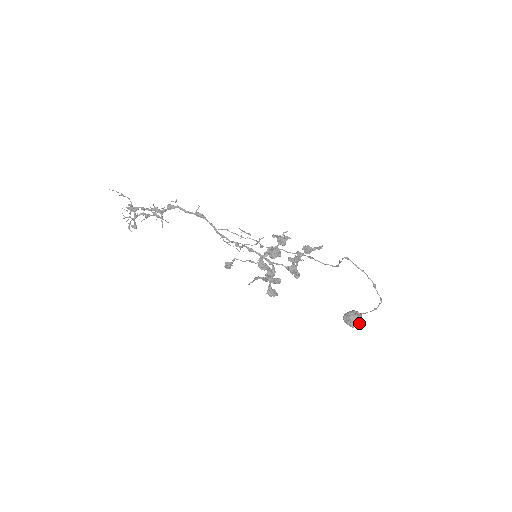
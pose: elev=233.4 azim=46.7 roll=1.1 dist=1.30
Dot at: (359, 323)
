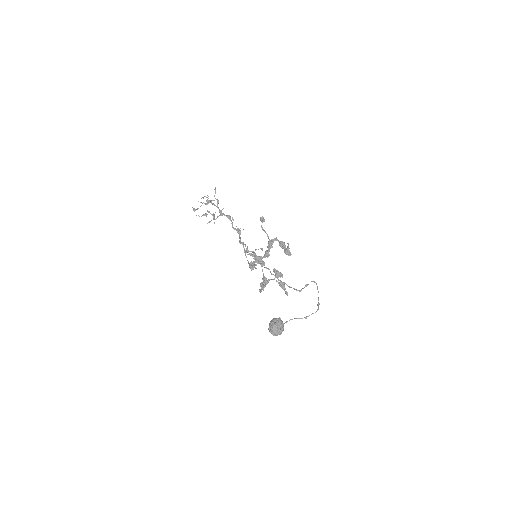
Dot at: (279, 330)
